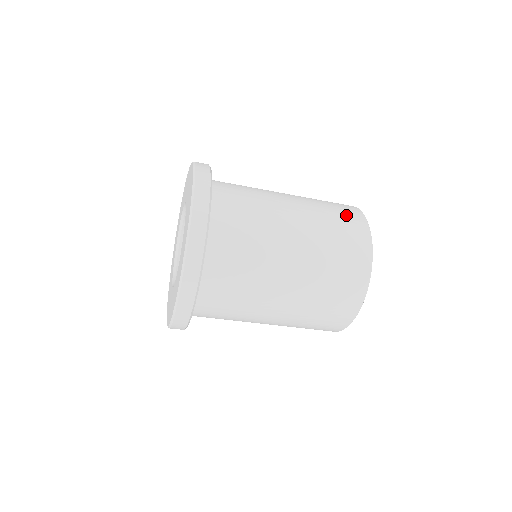
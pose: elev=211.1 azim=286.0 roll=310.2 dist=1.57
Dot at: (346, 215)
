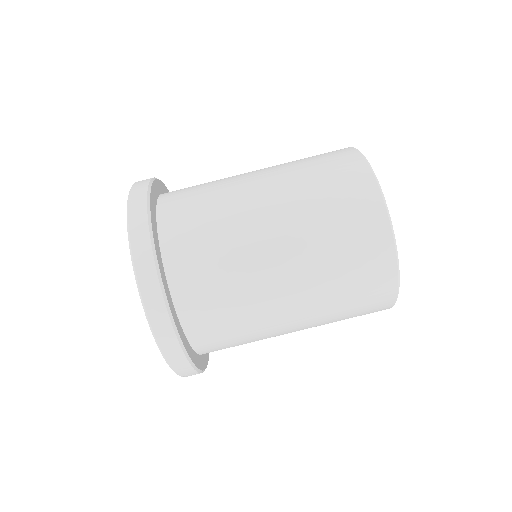
Dot at: occluded
